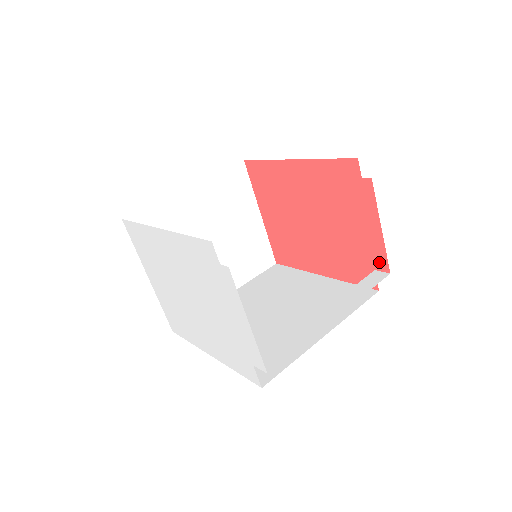
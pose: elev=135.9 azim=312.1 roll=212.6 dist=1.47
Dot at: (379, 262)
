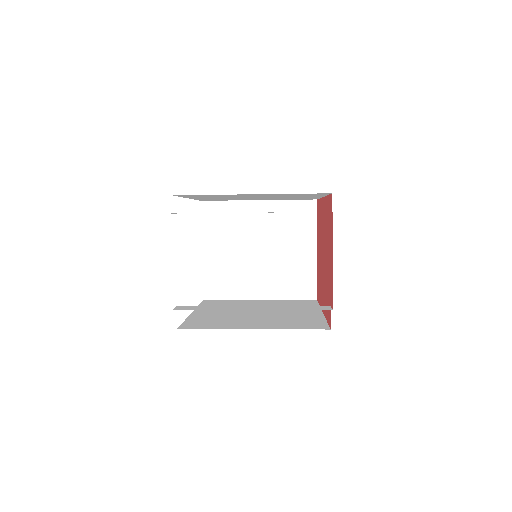
Dot at: occluded
